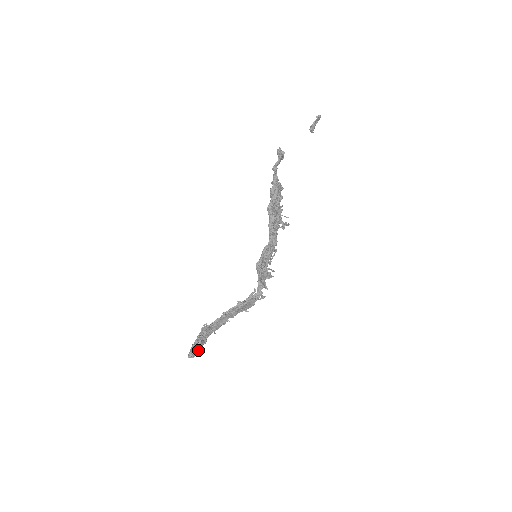
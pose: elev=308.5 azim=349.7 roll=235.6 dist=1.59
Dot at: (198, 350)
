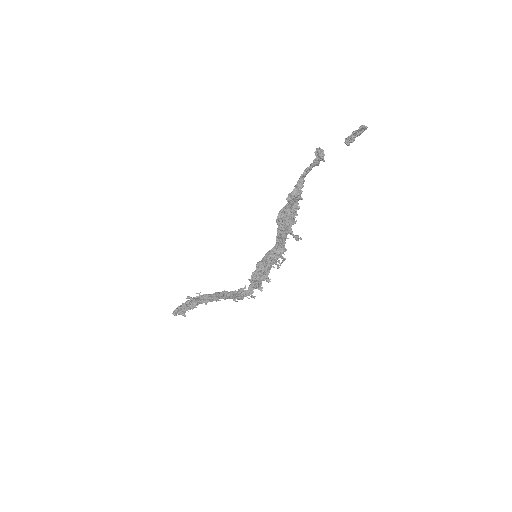
Dot at: (183, 311)
